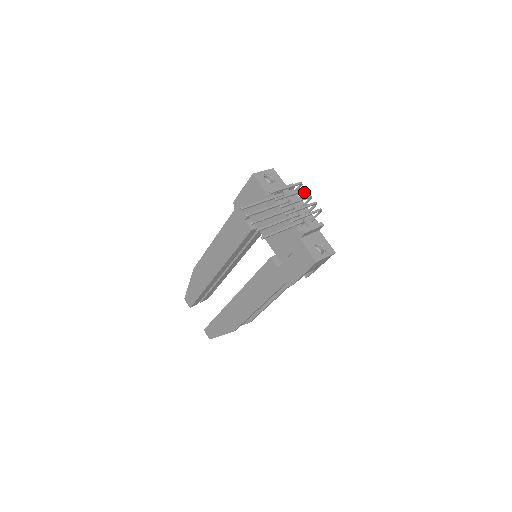
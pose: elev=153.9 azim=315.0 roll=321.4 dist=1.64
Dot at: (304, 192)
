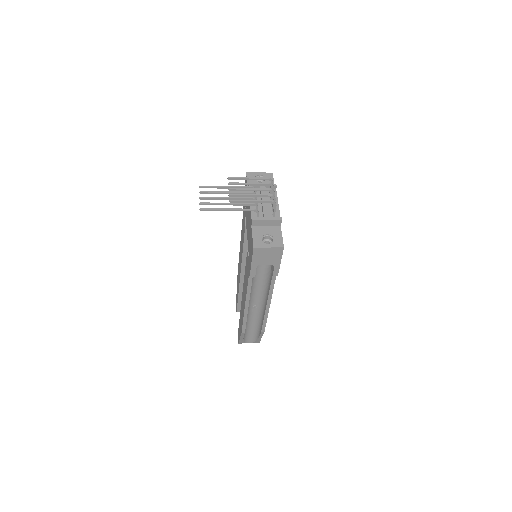
Dot at: (272, 188)
